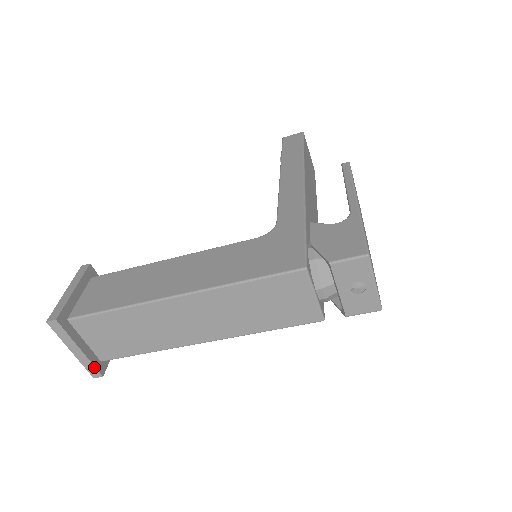
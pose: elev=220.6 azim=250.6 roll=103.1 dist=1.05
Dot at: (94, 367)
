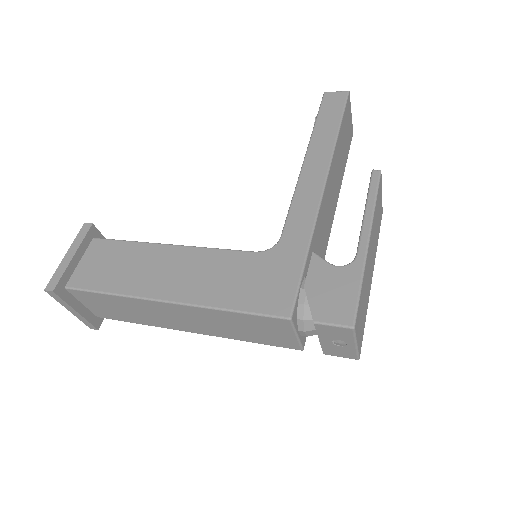
Dot at: (90, 323)
